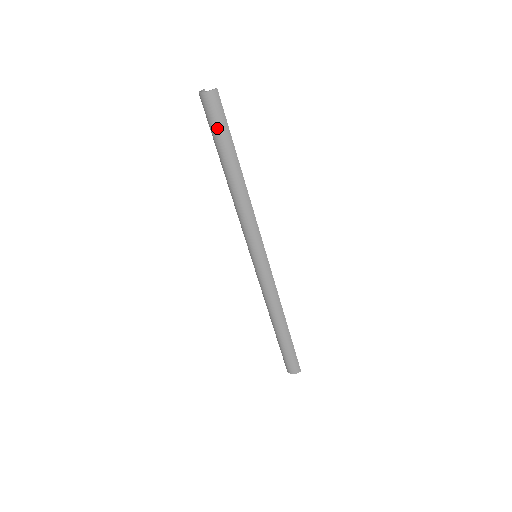
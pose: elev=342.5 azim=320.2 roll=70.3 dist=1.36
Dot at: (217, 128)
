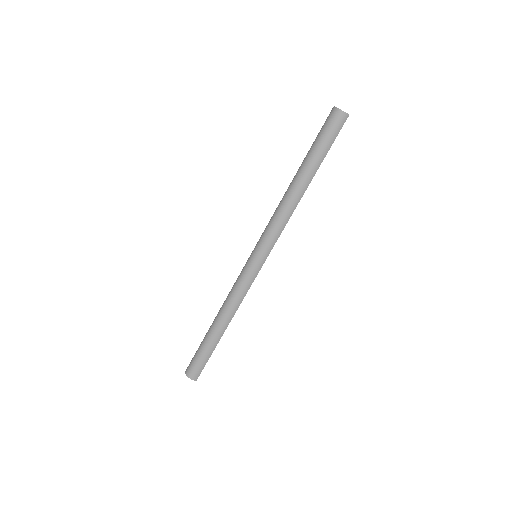
Dot at: (323, 140)
